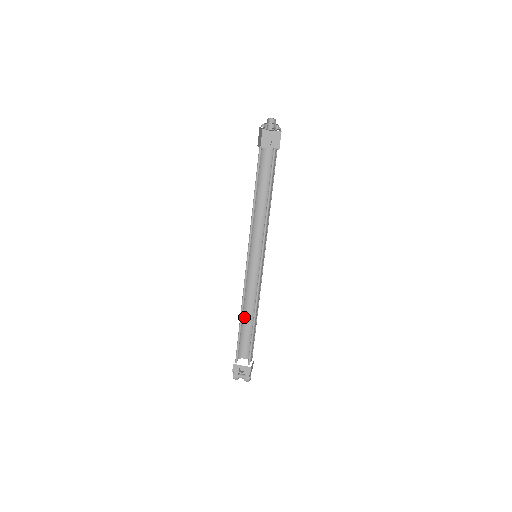
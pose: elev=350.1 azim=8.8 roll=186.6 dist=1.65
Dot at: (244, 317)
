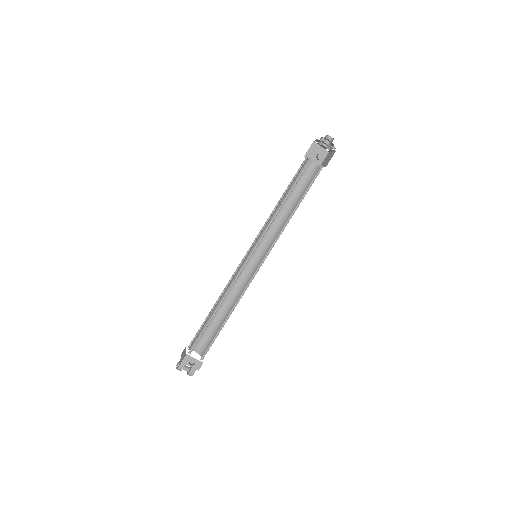
Dot at: (214, 310)
